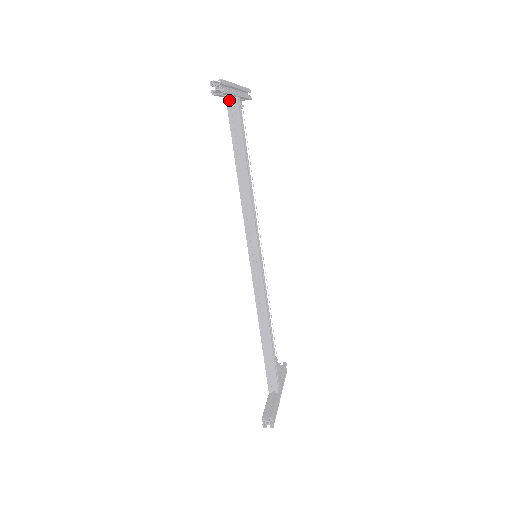
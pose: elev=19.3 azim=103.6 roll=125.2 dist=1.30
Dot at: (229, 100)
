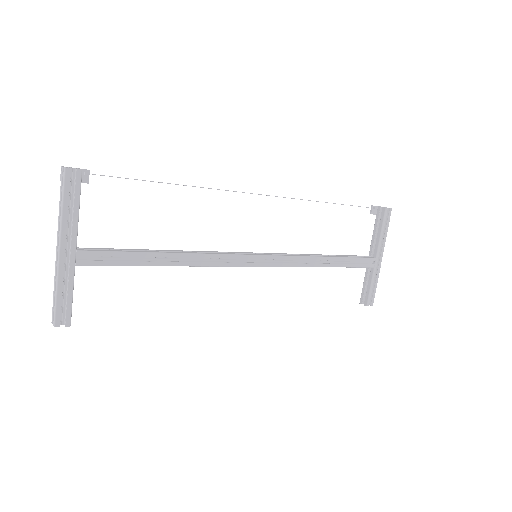
Dot at: occluded
